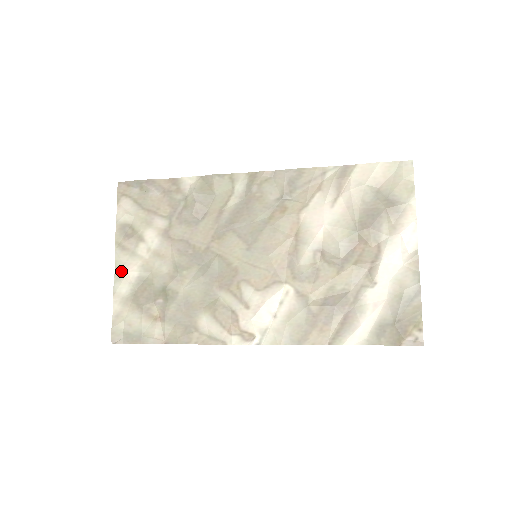
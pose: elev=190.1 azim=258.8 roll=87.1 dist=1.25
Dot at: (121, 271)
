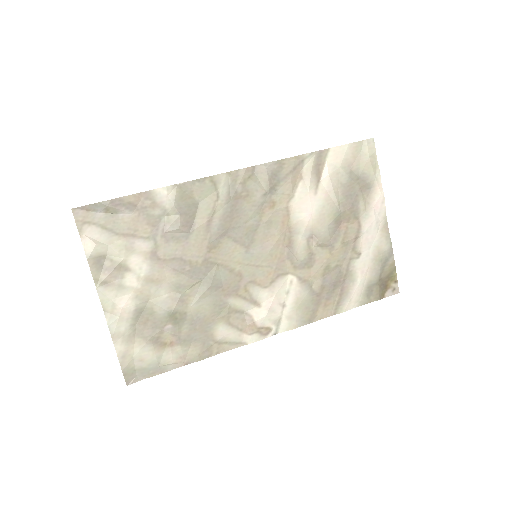
Dot at: (112, 310)
